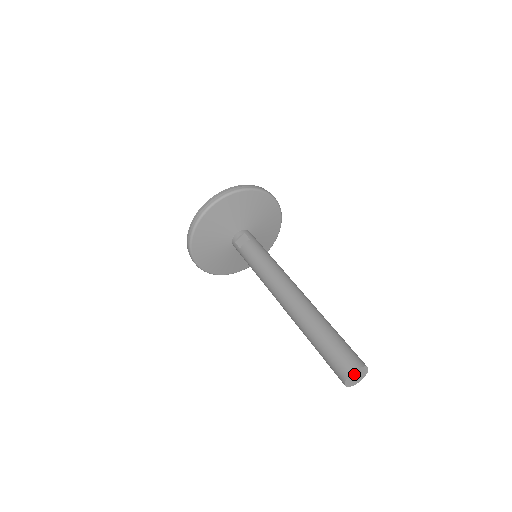
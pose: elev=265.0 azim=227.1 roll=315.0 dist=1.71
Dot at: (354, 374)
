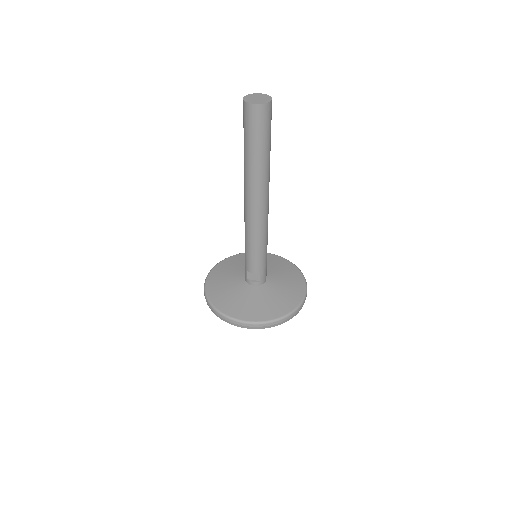
Dot at: (260, 96)
